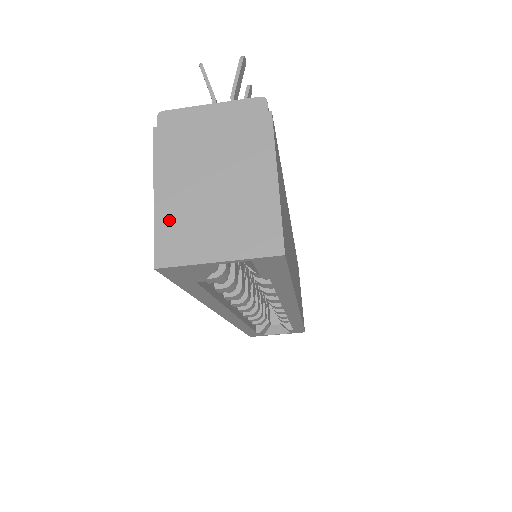
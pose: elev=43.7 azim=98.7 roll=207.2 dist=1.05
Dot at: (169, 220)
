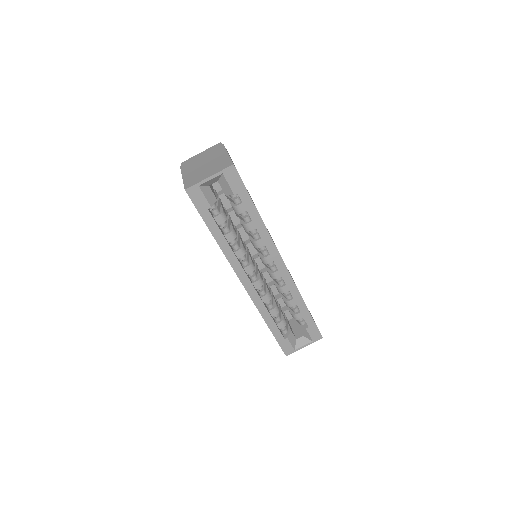
Dot at: (189, 179)
